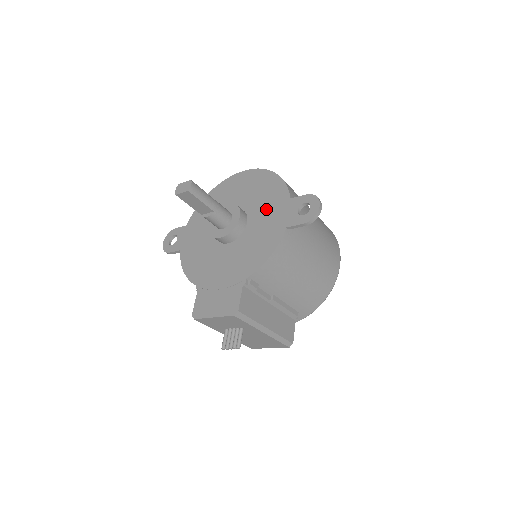
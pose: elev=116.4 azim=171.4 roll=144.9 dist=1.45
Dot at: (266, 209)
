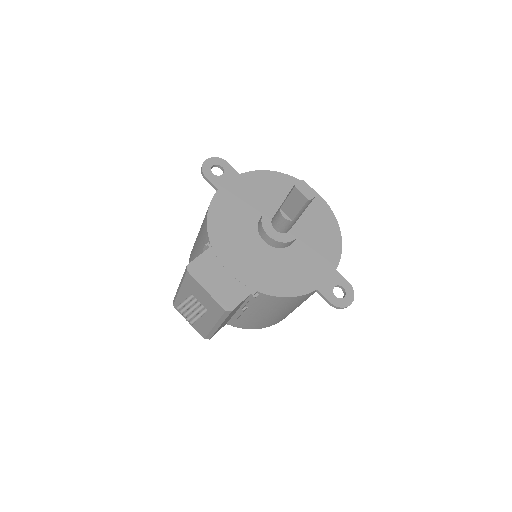
Dot at: (314, 253)
